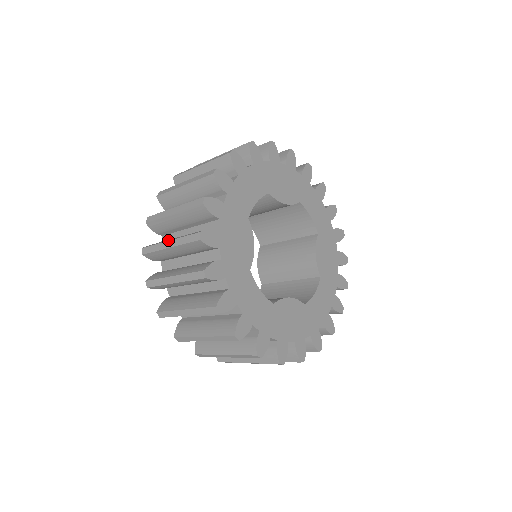
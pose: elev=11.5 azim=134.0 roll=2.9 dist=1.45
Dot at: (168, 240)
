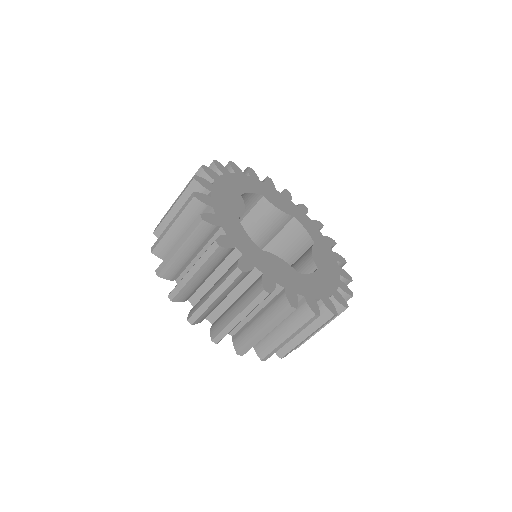
Dot at: occluded
